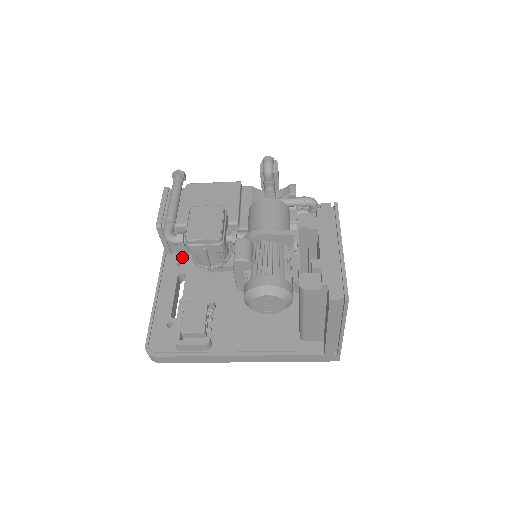
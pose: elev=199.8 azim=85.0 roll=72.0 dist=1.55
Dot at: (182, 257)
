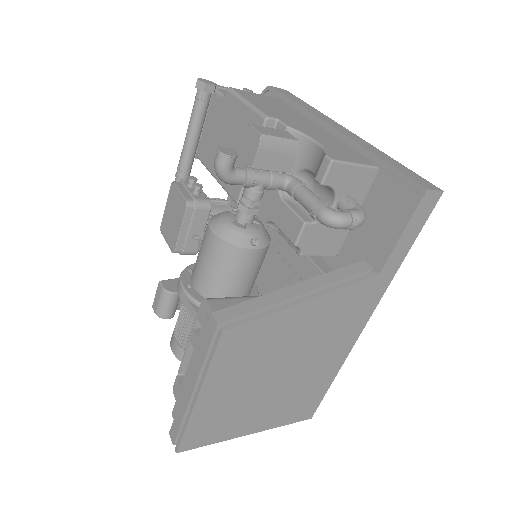
Dot at: occluded
